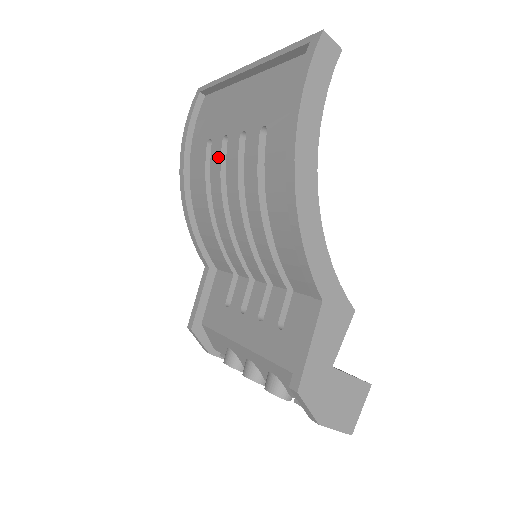
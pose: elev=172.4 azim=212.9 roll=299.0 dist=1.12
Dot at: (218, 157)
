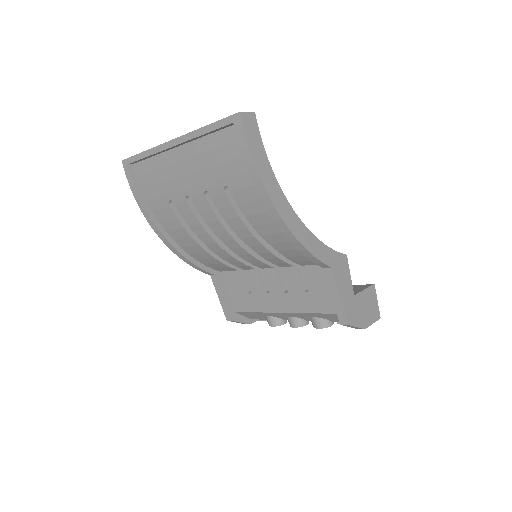
Dot at: (189, 212)
